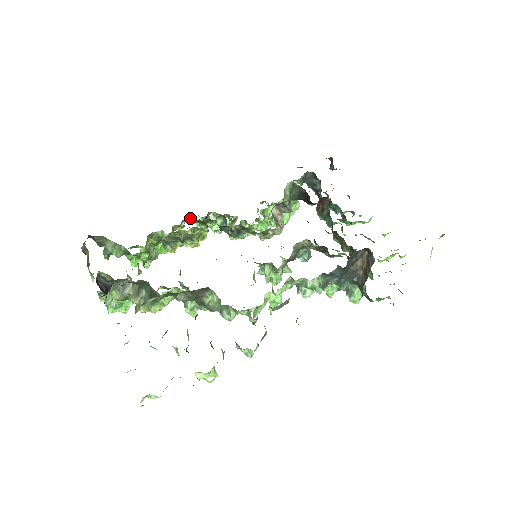
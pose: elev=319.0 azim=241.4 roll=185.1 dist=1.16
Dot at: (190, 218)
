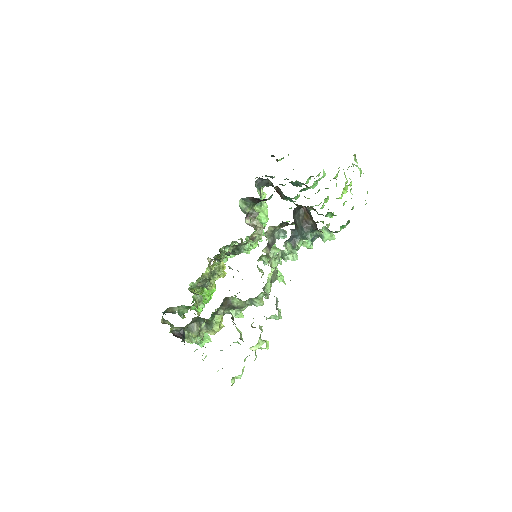
Dot at: occluded
